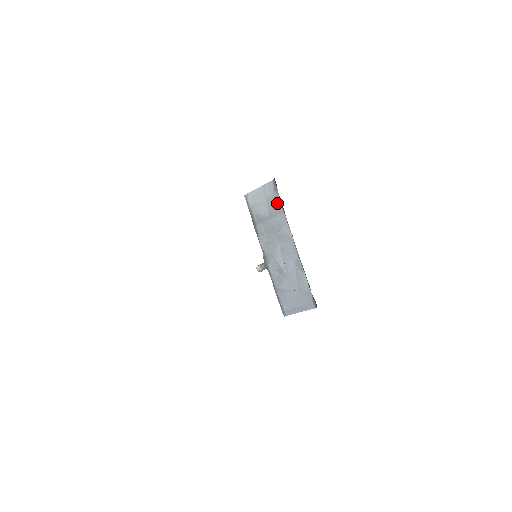
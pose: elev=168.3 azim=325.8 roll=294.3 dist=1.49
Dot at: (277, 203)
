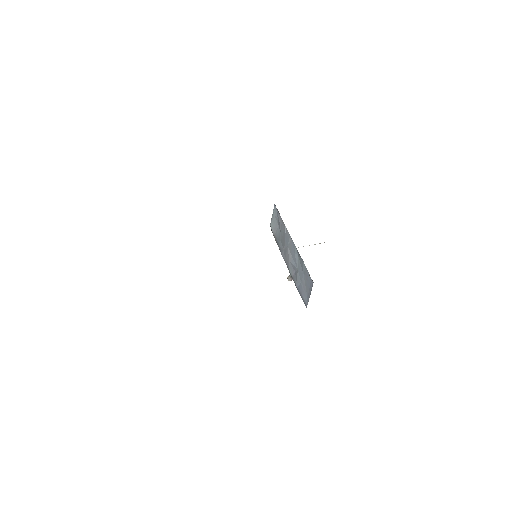
Dot at: (279, 217)
